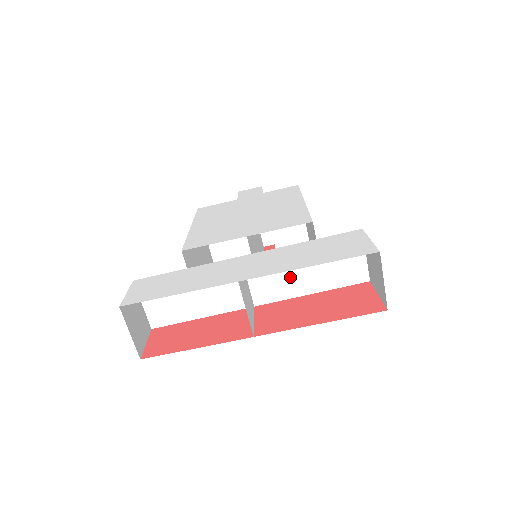
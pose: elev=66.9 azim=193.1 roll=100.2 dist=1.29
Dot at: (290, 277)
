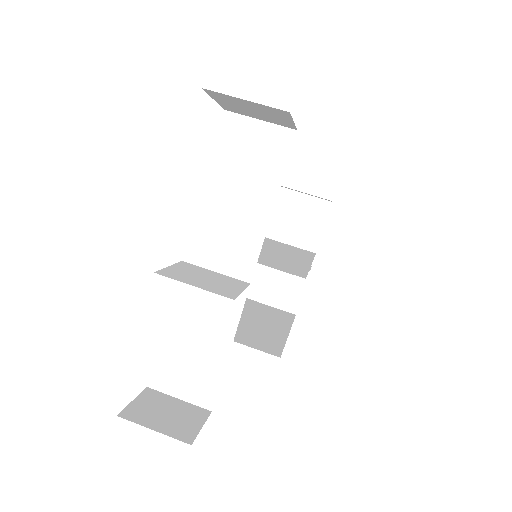
Dot at: (237, 222)
